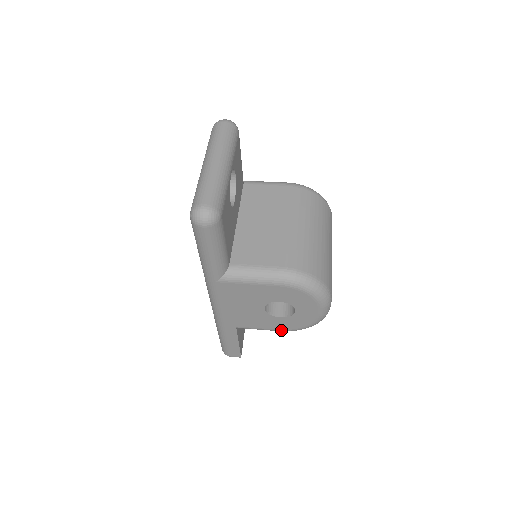
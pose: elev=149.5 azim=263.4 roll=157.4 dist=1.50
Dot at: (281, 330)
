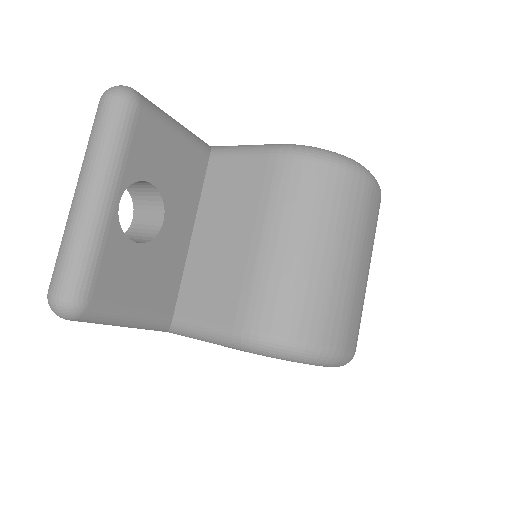
Dot at: occluded
